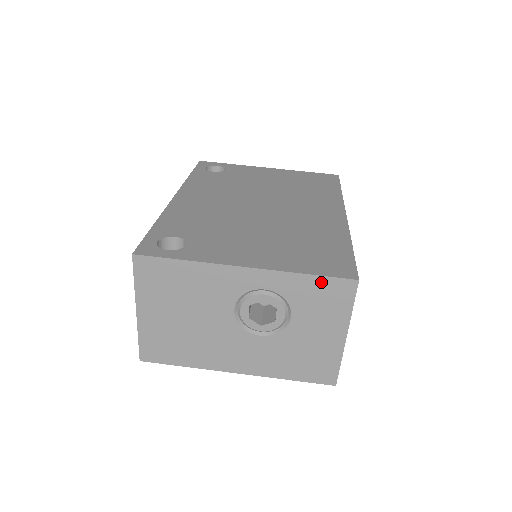
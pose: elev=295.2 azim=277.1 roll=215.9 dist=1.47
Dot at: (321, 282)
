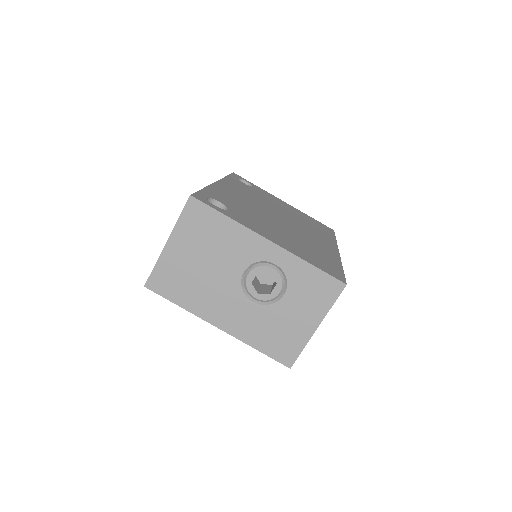
Dot at: (319, 275)
